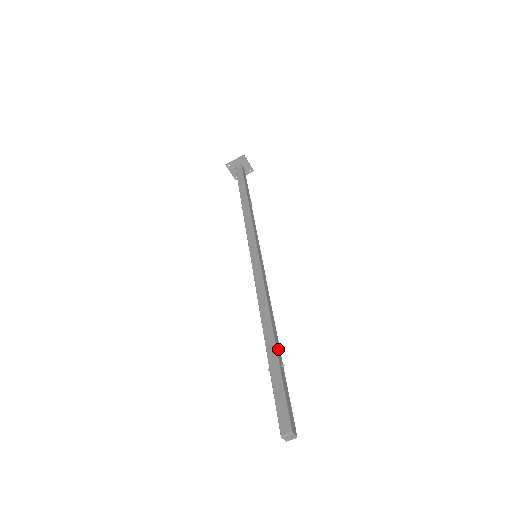
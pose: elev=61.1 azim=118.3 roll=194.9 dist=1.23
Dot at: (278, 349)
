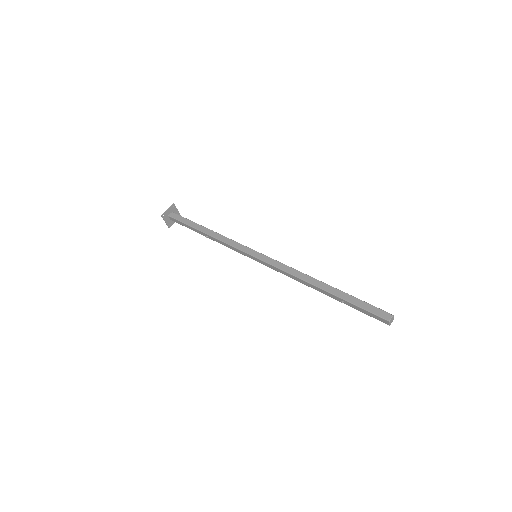
Dot at: (335, 289)
